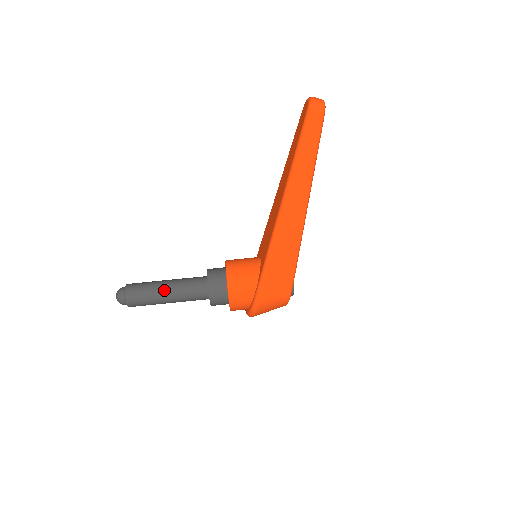
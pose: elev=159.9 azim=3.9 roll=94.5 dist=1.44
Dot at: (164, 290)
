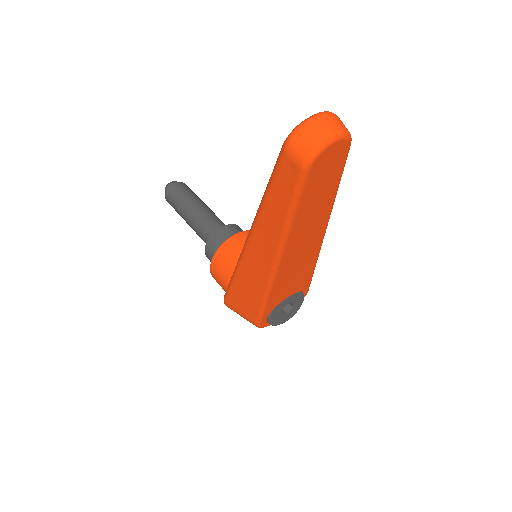
Dot at: (186, 215)
